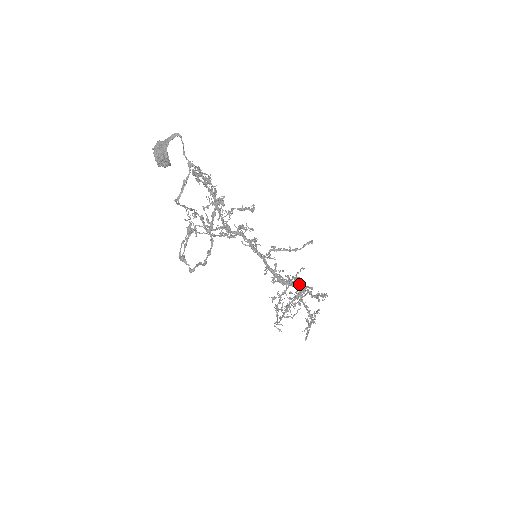
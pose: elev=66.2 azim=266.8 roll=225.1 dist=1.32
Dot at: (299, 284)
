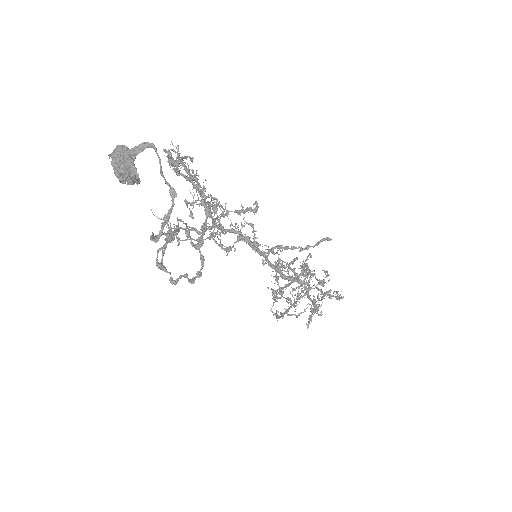
Dot at: occluded
